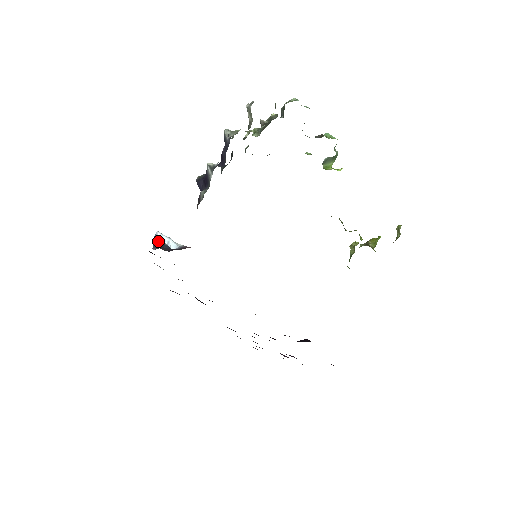
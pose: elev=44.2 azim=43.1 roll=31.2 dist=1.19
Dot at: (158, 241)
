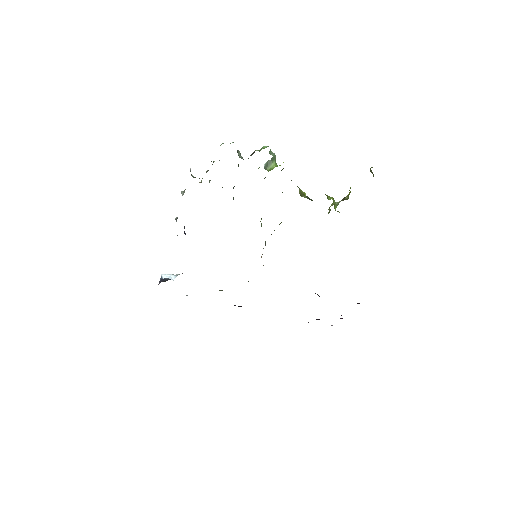
Dot at: (161, 279)
